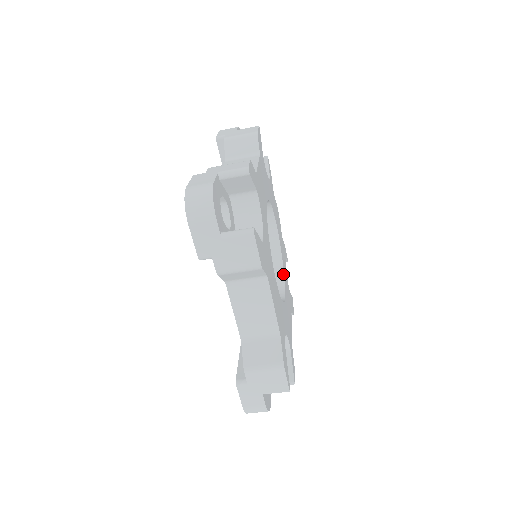
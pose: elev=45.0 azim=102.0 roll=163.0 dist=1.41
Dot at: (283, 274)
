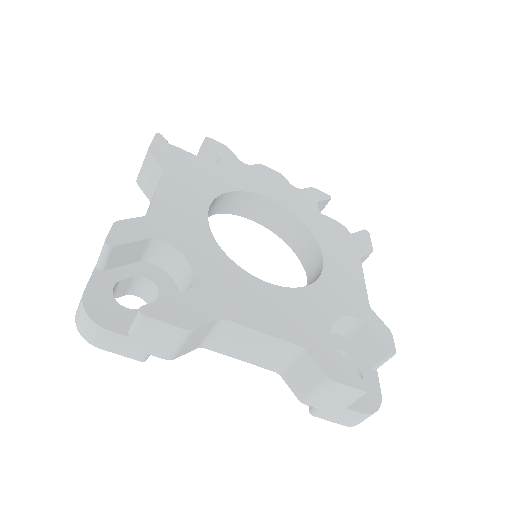
Dot at: (312, 236)
